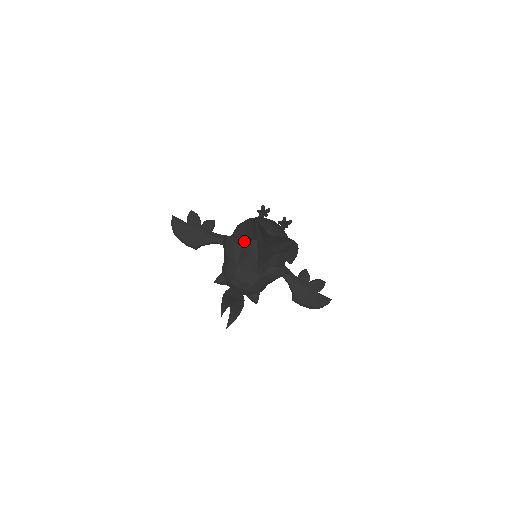
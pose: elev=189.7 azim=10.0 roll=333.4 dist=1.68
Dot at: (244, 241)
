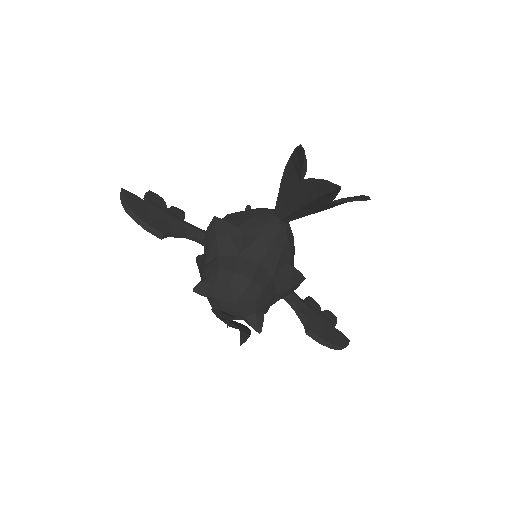
Dot at: (245, 225)
